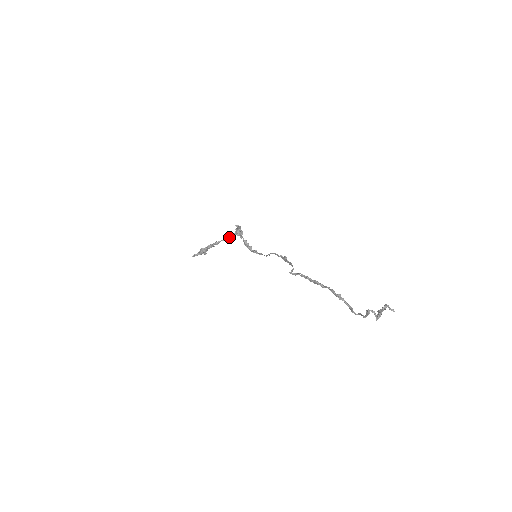
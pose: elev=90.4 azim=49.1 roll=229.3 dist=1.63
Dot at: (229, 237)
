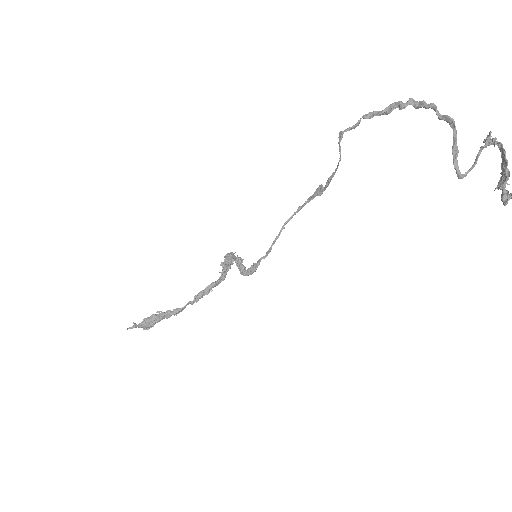
Dot at: (204, 289)
